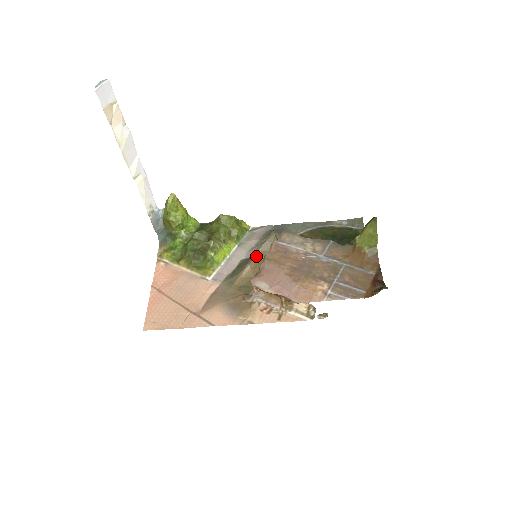
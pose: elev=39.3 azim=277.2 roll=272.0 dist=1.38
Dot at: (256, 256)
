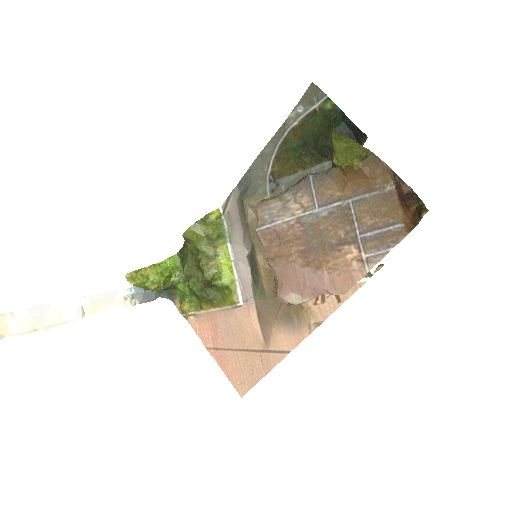
Dot at: (255, 246)
